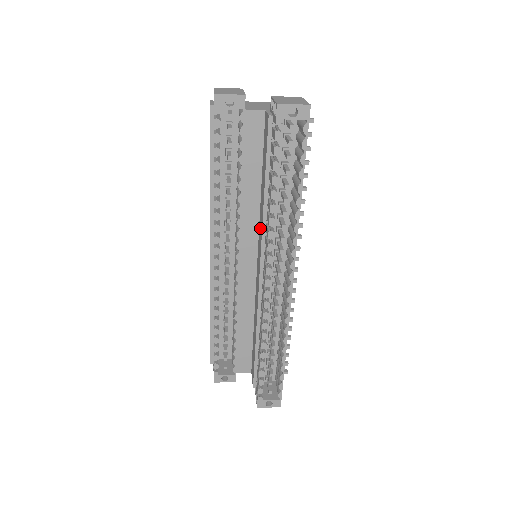
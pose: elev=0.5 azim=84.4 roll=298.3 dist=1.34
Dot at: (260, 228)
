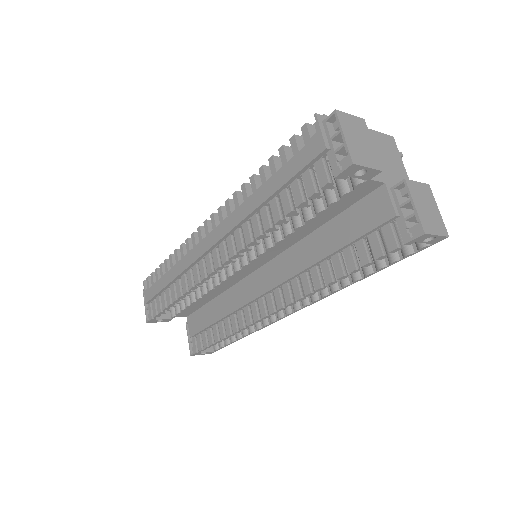
Dot at: (290, 261)
